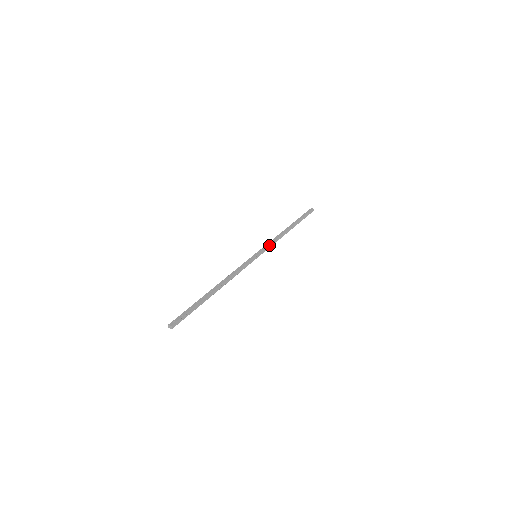
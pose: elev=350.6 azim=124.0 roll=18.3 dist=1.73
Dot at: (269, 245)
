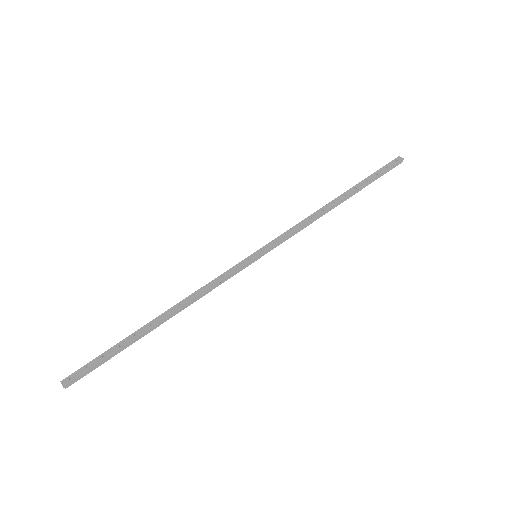
Dot at: (287, 236)
